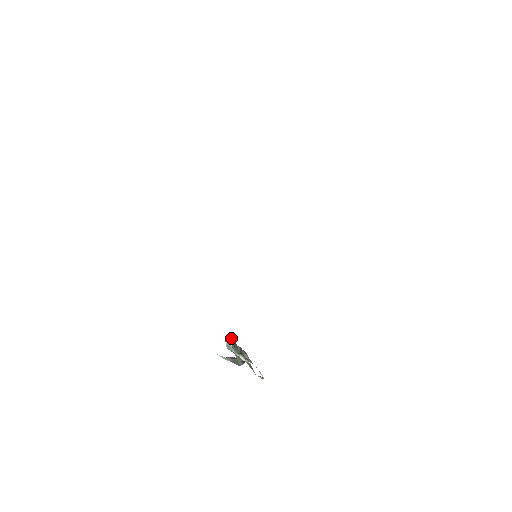
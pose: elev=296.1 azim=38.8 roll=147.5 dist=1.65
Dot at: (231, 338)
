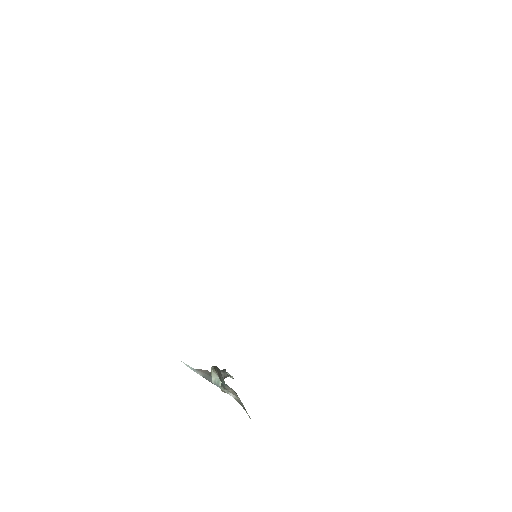
Dot at: (216, 367)
